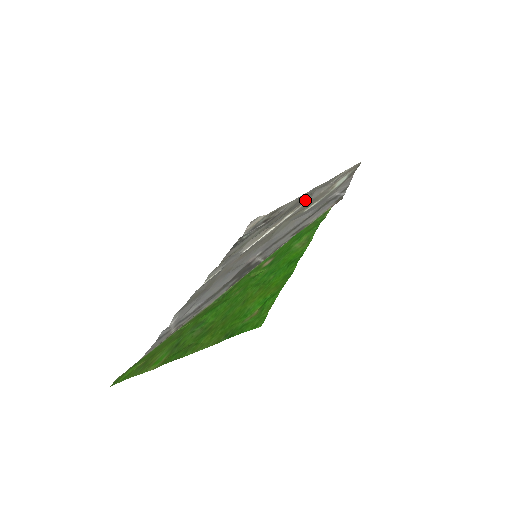
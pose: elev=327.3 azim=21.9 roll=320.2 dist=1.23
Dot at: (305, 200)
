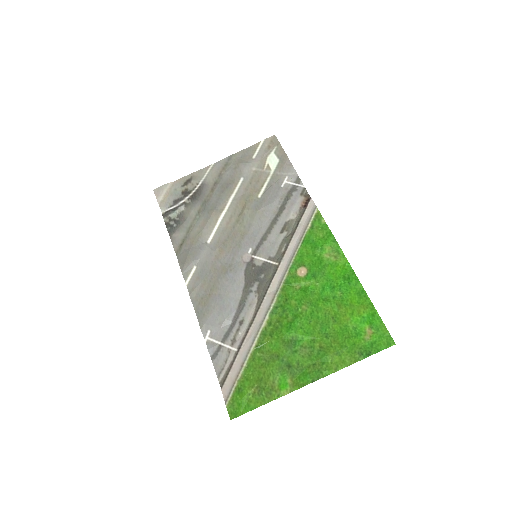
Dot at: (237, 177)
